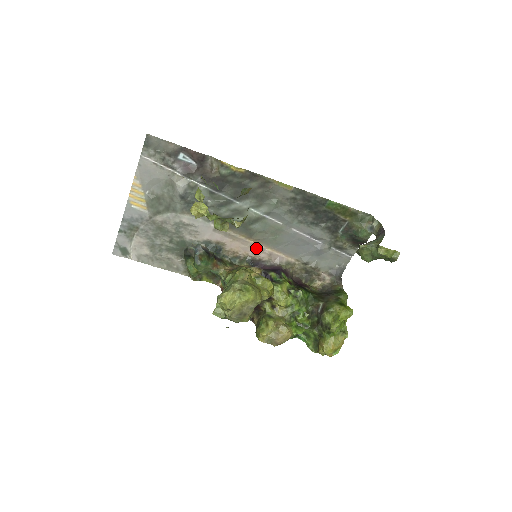
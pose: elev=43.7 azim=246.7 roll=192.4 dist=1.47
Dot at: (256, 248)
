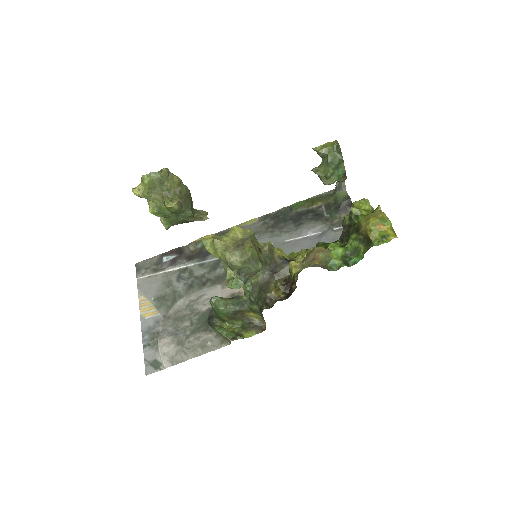
Dot at: occluded
